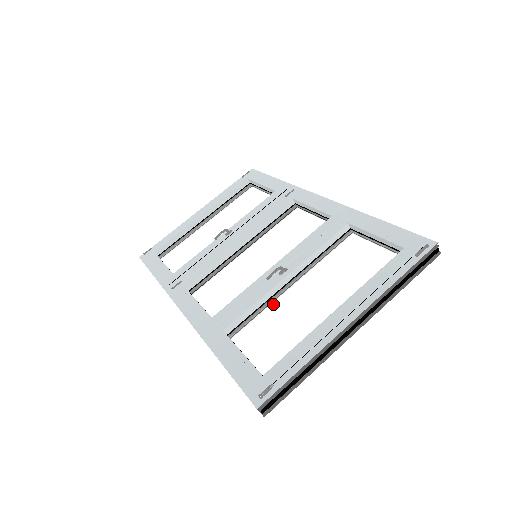
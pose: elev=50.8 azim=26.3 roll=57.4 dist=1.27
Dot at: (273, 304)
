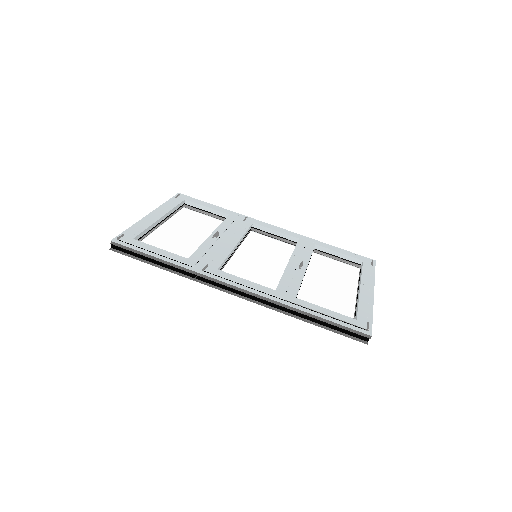
Dot at: (308, 285)
